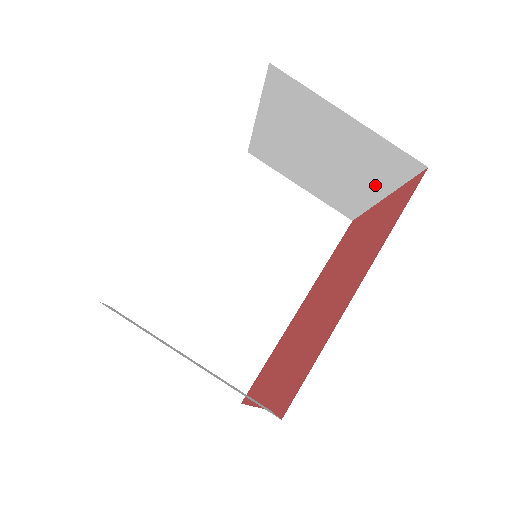
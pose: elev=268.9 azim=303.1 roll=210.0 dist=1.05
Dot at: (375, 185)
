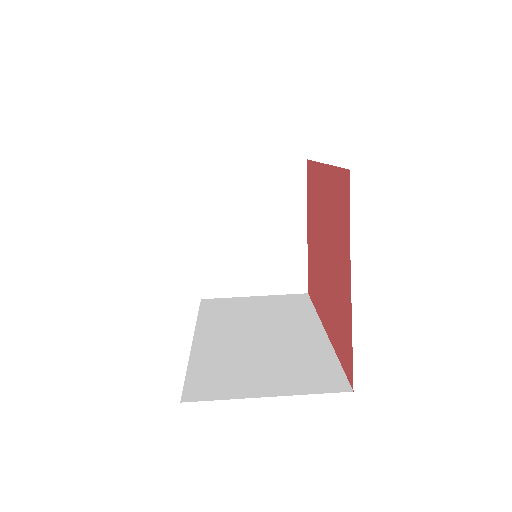
Dot at: (295, 217)
